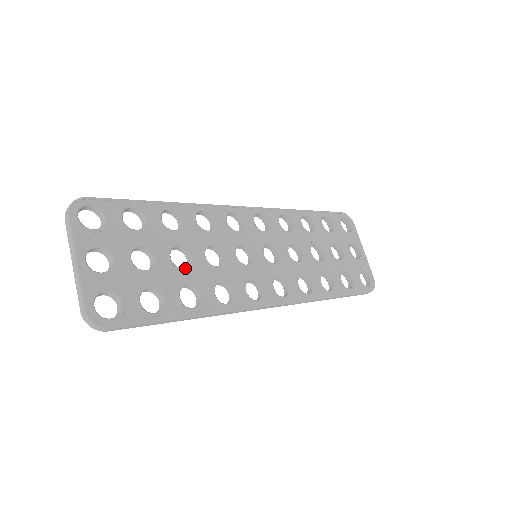
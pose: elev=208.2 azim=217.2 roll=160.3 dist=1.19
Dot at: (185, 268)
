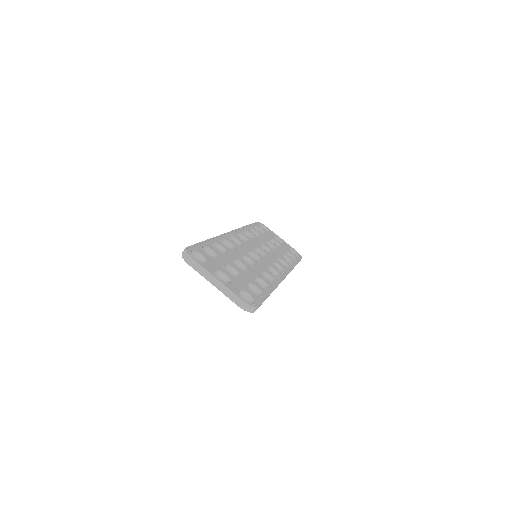
Dot at: (247, 270)
